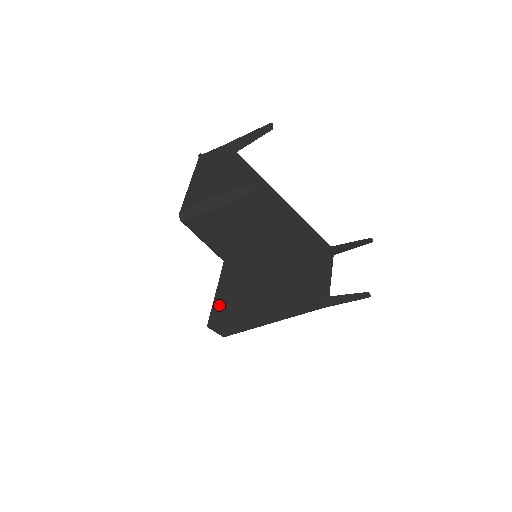
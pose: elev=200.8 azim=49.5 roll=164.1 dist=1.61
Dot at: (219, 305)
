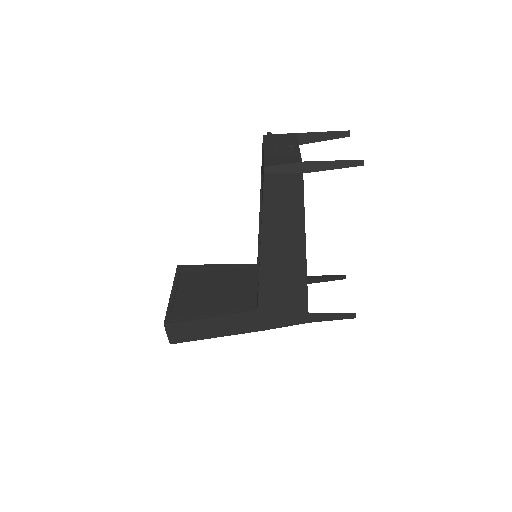
Dot at: (178, 305)
